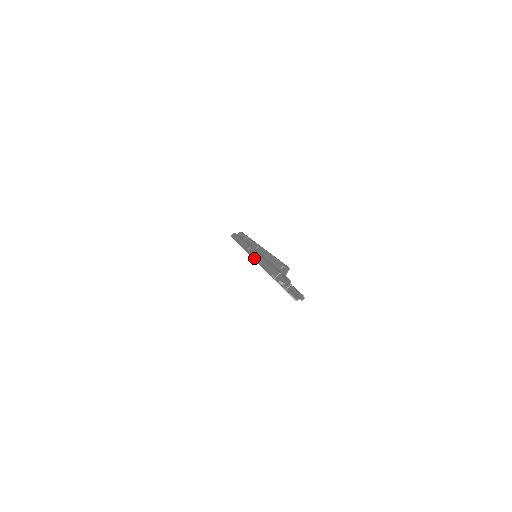
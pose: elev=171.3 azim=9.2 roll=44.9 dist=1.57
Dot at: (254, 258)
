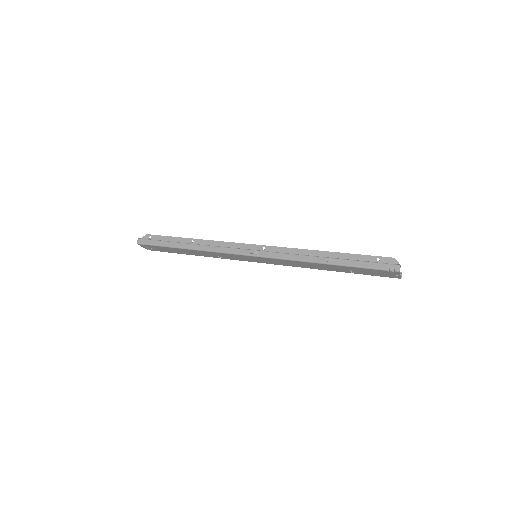
Dot at: (302, 260)
